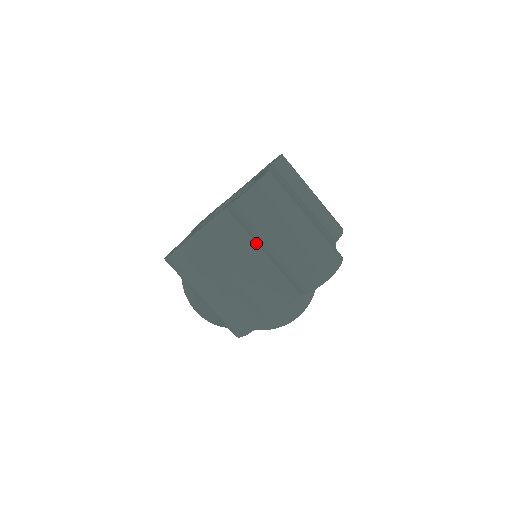
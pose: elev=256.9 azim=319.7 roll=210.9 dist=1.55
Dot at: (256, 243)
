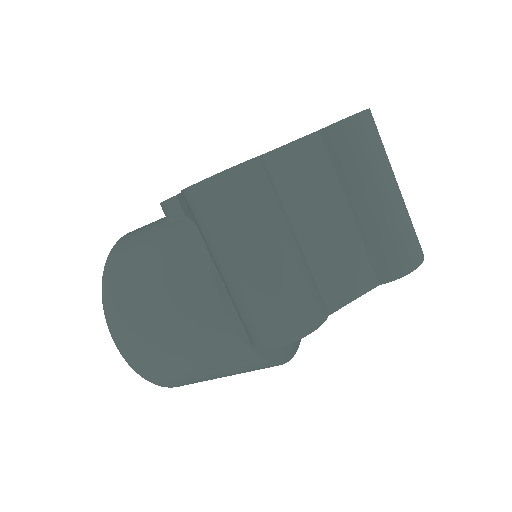
Dot at: (343, 194)
